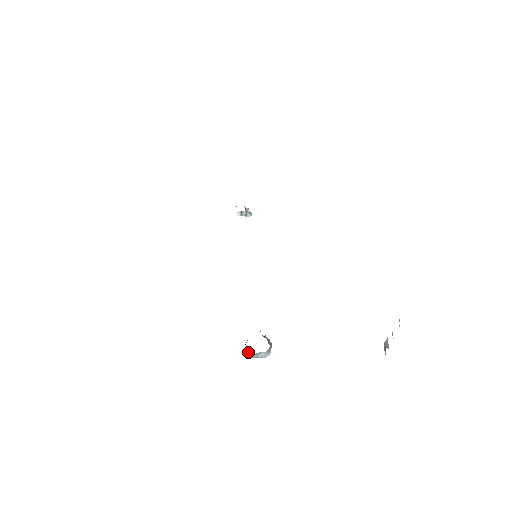
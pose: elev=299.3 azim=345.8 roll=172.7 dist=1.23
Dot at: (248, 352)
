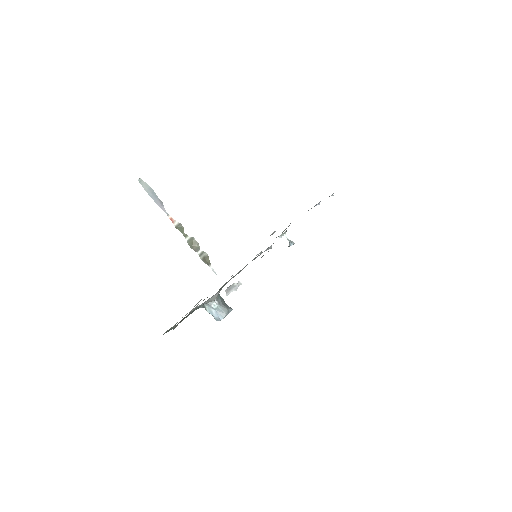
Dot at: occluded
